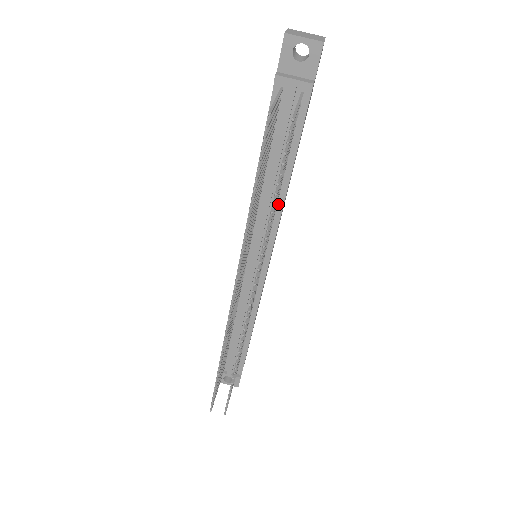
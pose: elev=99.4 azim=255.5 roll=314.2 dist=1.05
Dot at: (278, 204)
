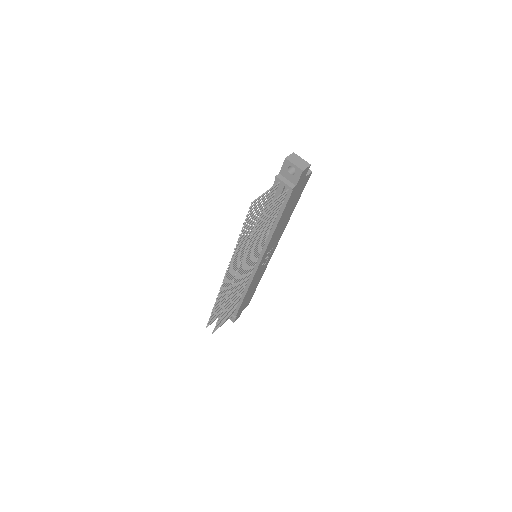
Dot at: (269, 236)
